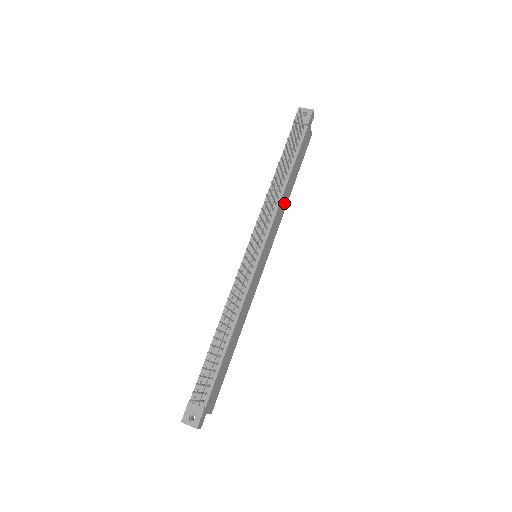
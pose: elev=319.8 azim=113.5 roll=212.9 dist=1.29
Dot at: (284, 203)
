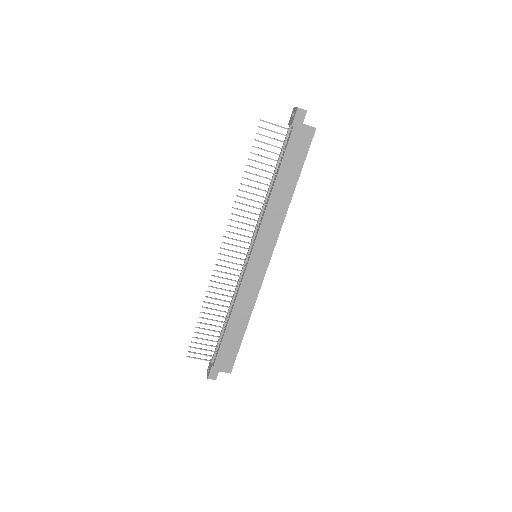
Dot at: (280, 207)
